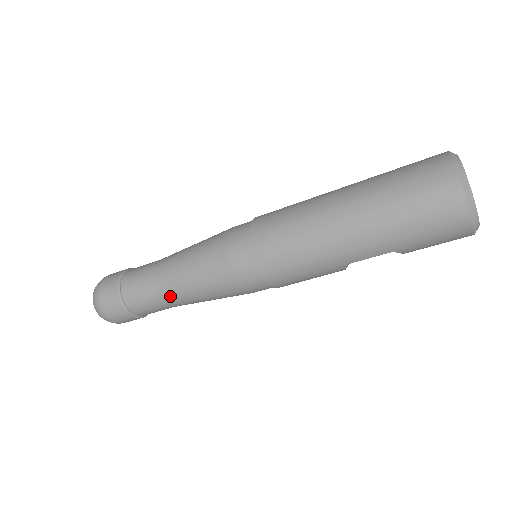
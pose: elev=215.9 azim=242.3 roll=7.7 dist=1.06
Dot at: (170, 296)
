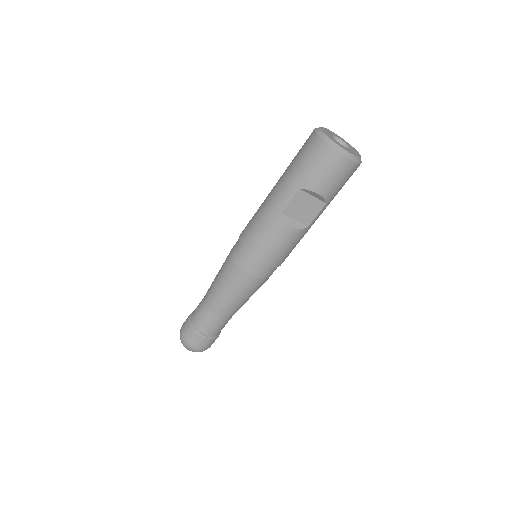
Dot at: (209, 299)
